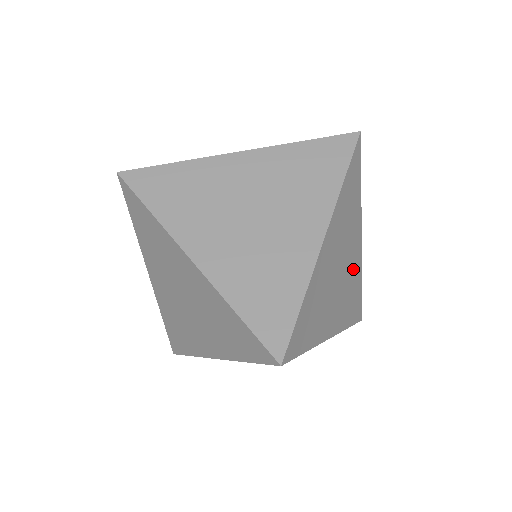
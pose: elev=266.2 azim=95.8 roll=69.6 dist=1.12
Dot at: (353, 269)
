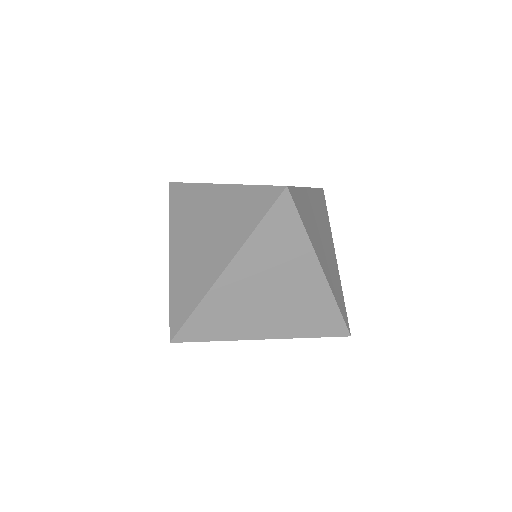
Dot at: (333, 263)
